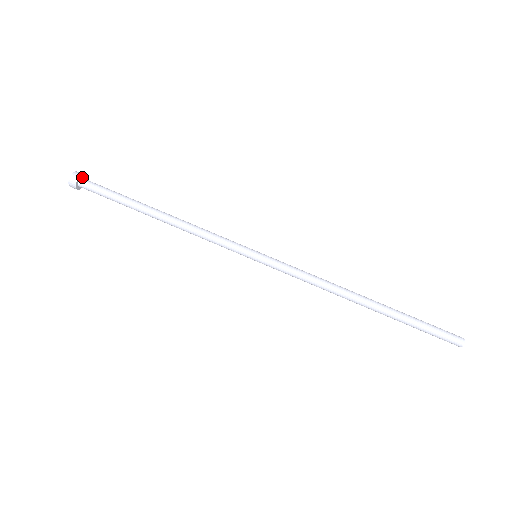
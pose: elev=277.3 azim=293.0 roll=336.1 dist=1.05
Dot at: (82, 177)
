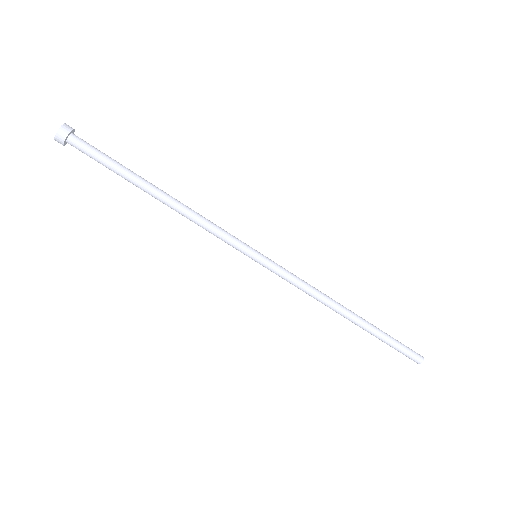
Dot at: (68, 135)
